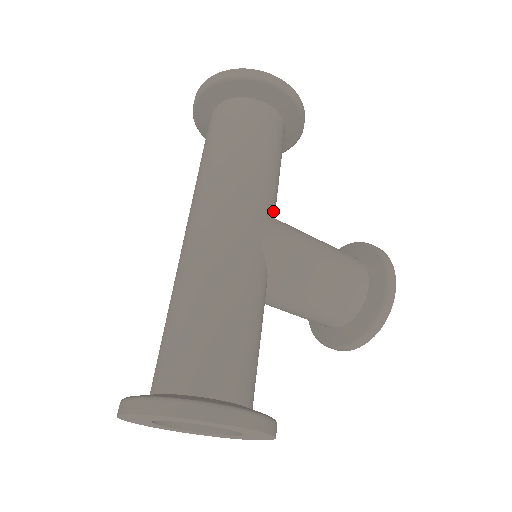
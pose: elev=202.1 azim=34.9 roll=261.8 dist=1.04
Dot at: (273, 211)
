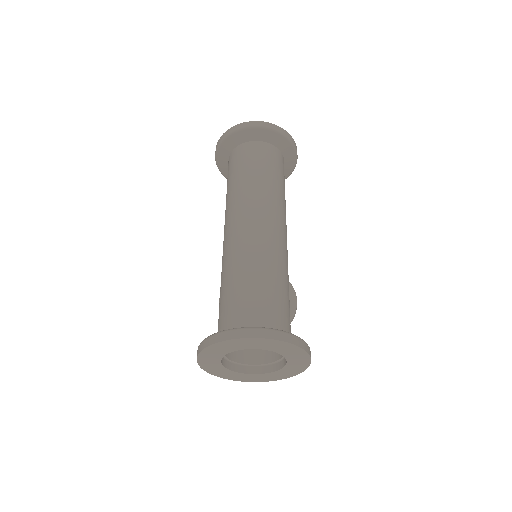
Dot at: occluded
